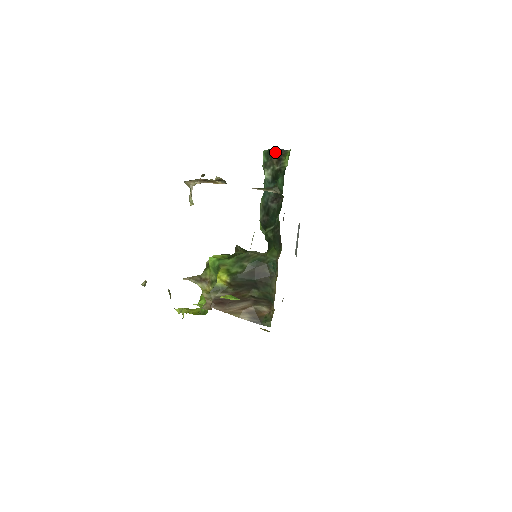
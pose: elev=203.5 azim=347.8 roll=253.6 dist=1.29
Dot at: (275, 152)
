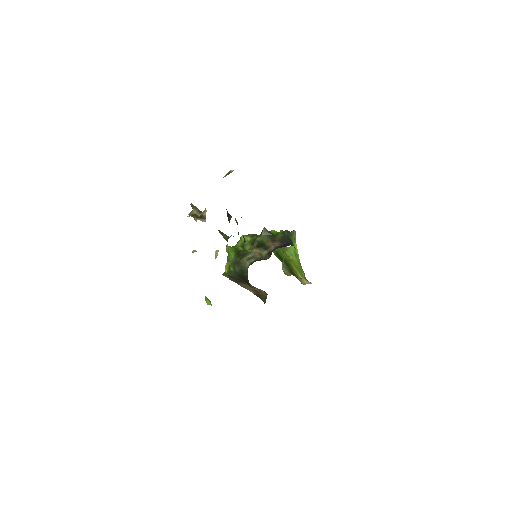
Dot at: (227, 212)
